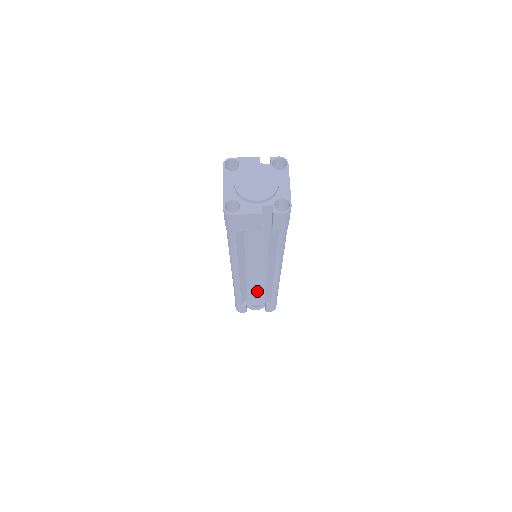
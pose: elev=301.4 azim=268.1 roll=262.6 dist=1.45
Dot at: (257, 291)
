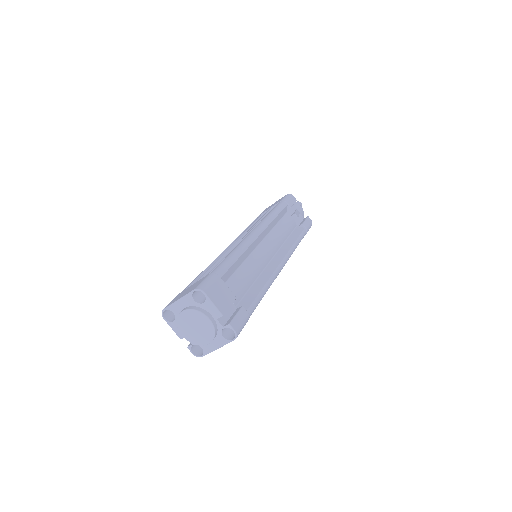
Dot at: occluded
